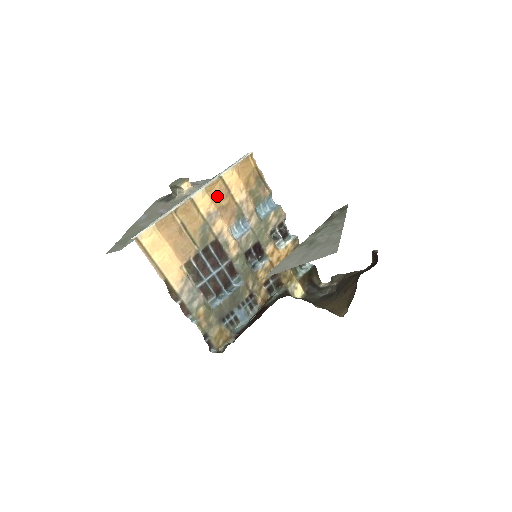
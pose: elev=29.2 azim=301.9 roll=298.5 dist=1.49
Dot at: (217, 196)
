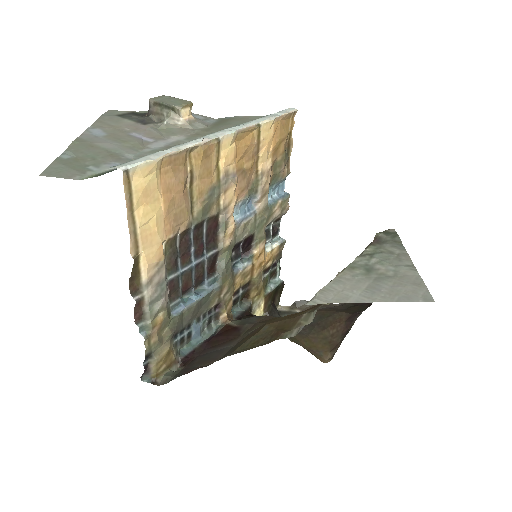
Dot at: (244, 151)
